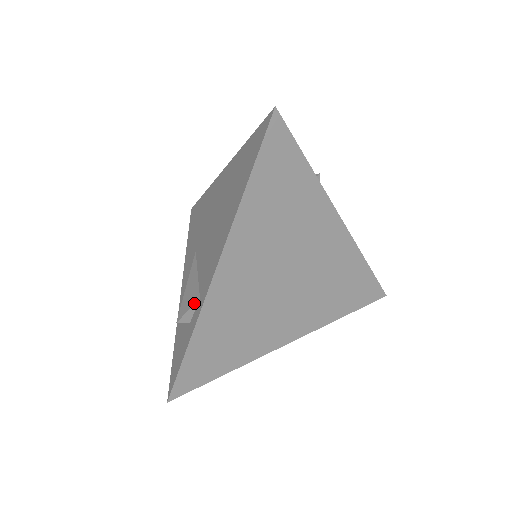
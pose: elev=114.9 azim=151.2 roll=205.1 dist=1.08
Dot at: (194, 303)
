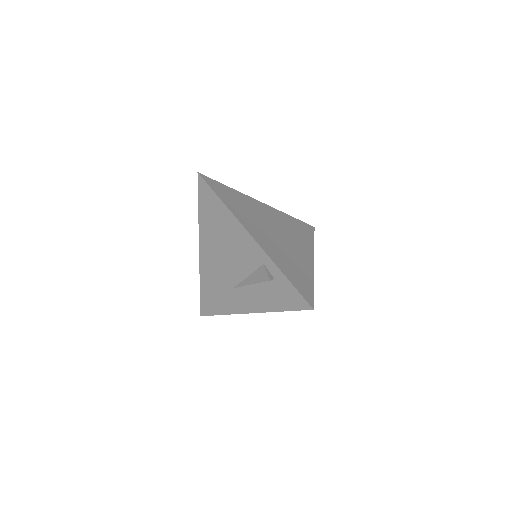
Dot at: (265, 268)
